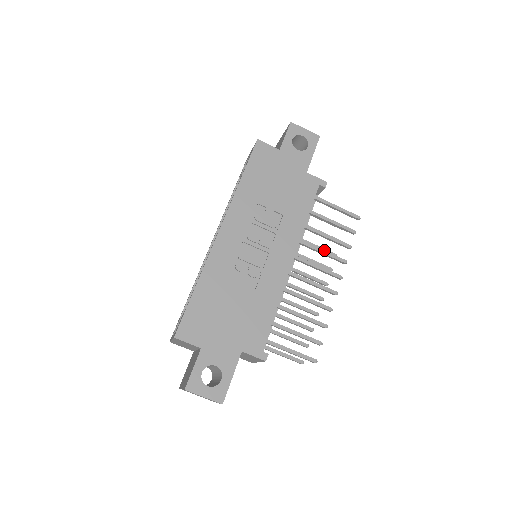
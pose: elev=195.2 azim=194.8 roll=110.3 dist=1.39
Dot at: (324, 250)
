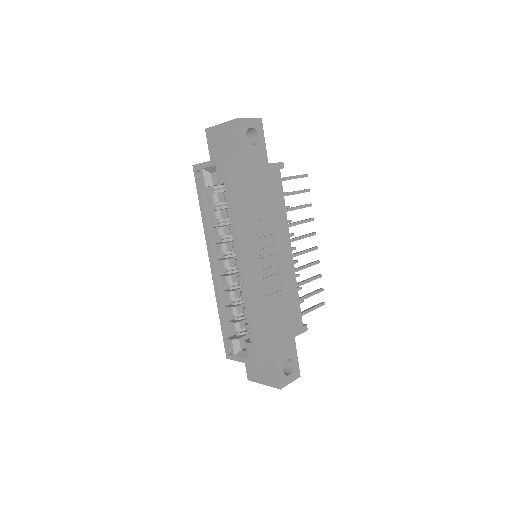
Dot at: (300, 221)
